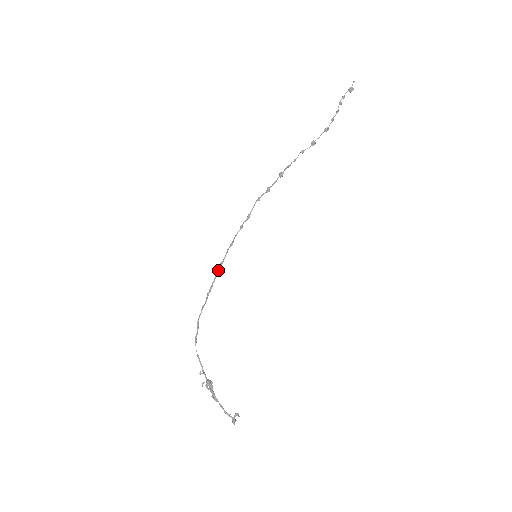
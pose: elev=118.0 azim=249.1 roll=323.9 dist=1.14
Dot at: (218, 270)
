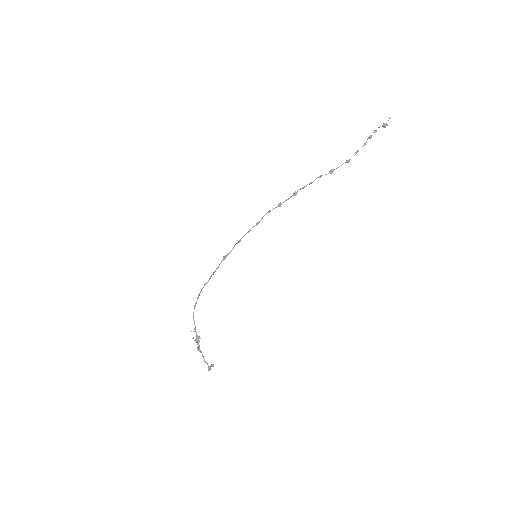
Dot at: (223, 259)
